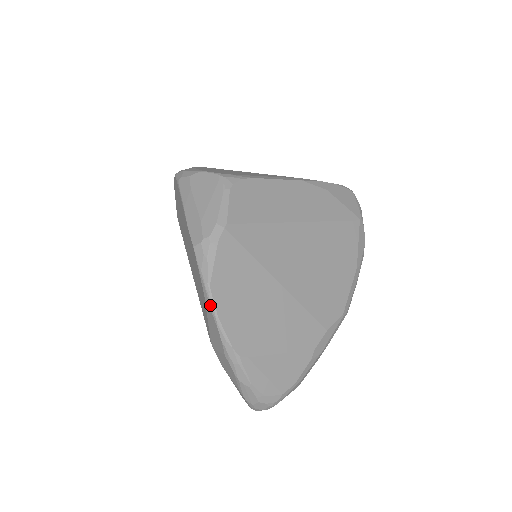
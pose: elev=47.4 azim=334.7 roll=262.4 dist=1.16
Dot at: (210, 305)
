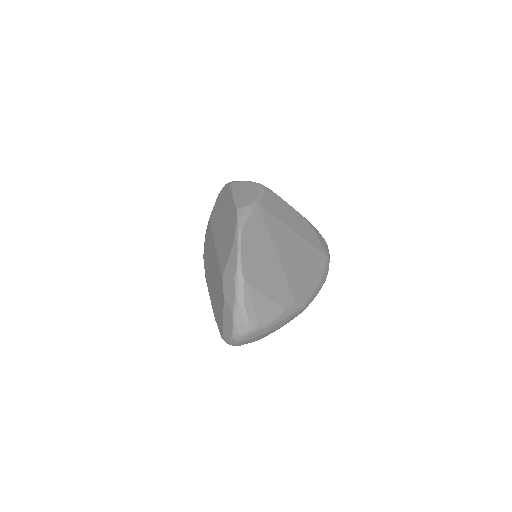
Dot at: (238, 241)
